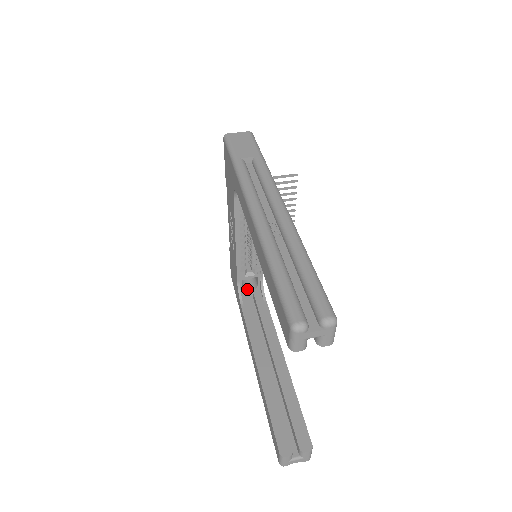
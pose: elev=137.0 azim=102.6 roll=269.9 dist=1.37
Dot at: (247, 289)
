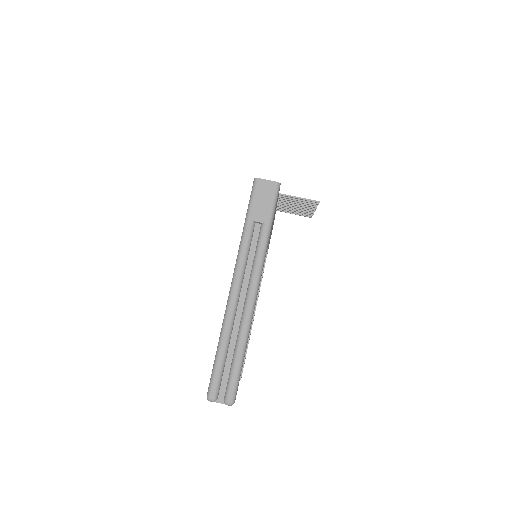
Dot at: occluded
